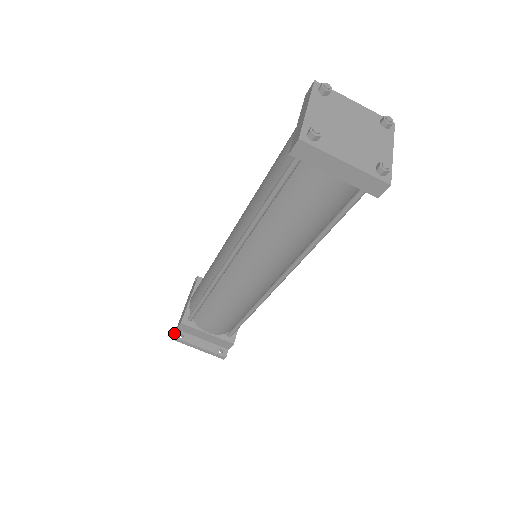
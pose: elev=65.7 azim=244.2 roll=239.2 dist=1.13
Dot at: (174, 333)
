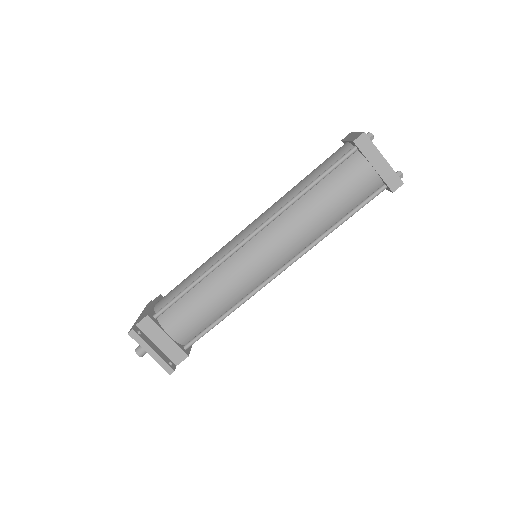
Dot at: occluded
